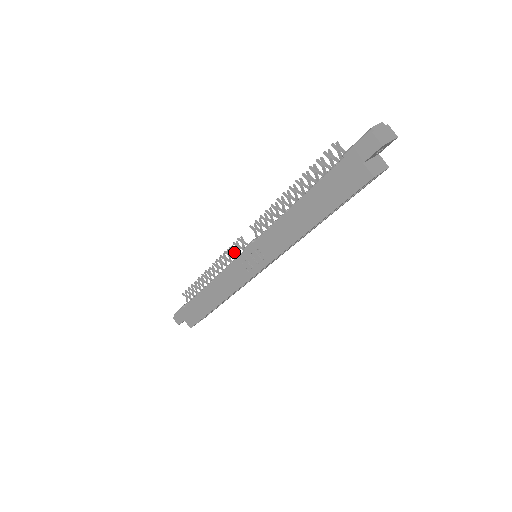
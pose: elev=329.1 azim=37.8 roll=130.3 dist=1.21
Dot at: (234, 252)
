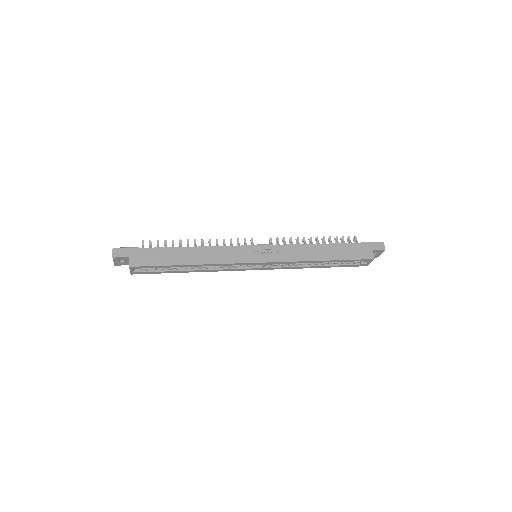
Dot at: occluded
